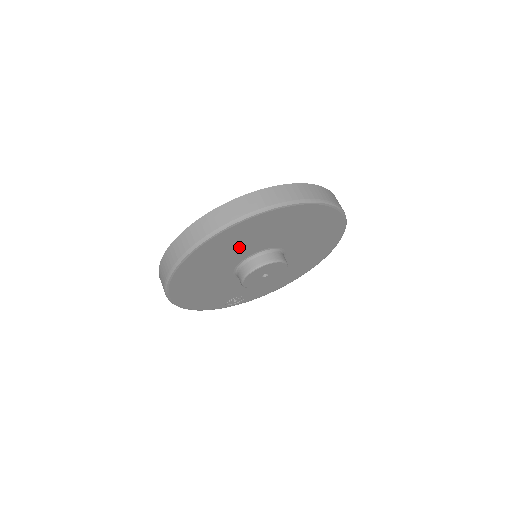
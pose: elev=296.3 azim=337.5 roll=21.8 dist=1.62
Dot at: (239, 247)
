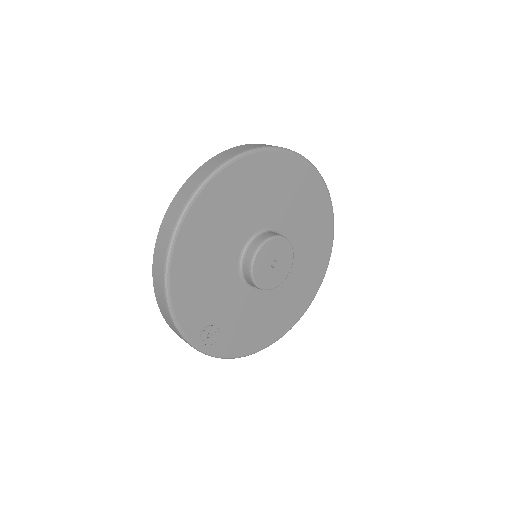
Dot at: (267, 198)
